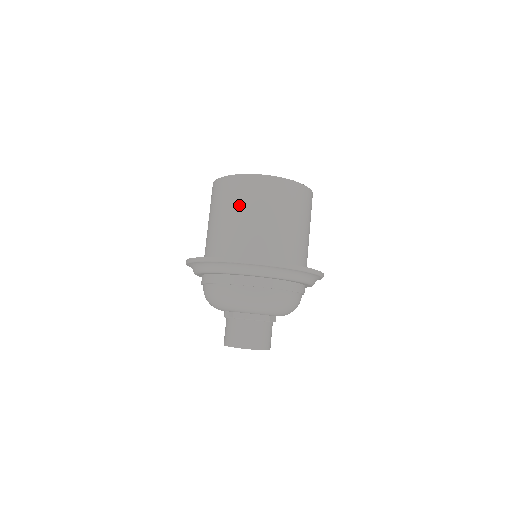
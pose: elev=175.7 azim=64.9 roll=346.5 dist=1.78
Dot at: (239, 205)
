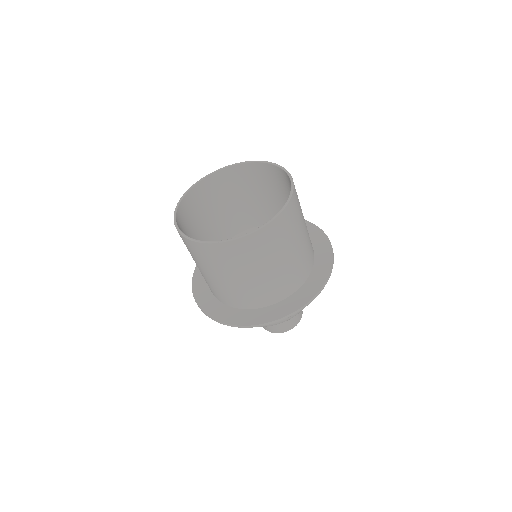
Dot at: (193, 258)
